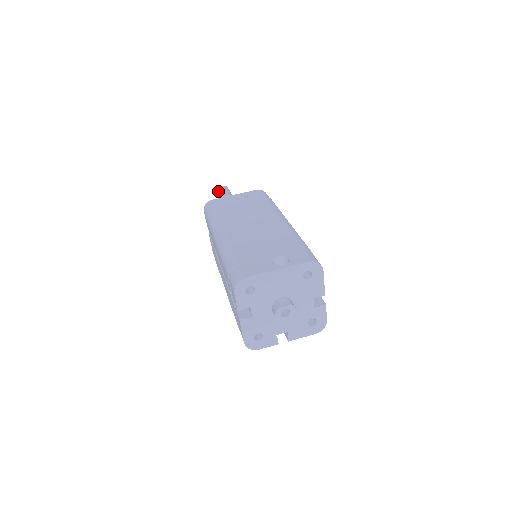
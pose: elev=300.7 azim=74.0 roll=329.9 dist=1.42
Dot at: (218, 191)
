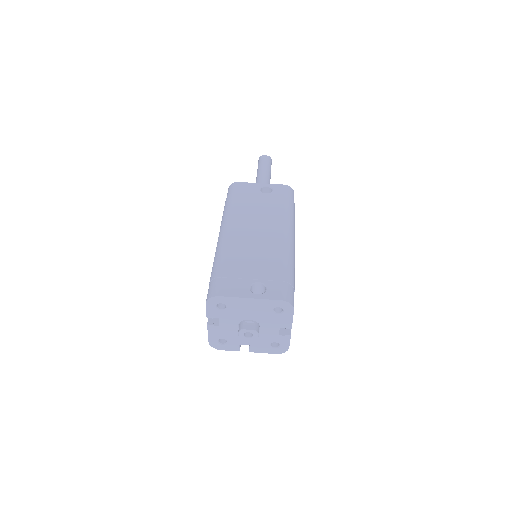
Dot at: (259, 160)
